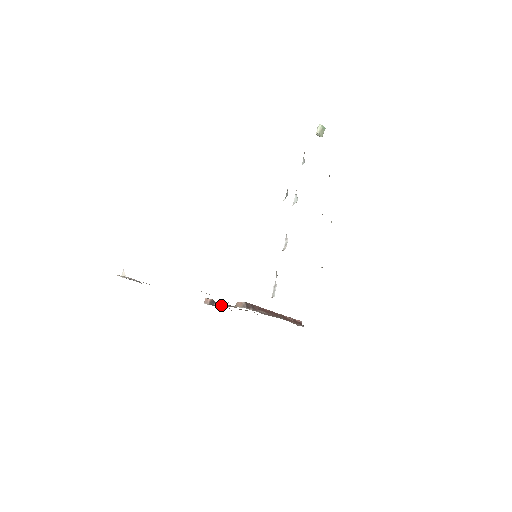
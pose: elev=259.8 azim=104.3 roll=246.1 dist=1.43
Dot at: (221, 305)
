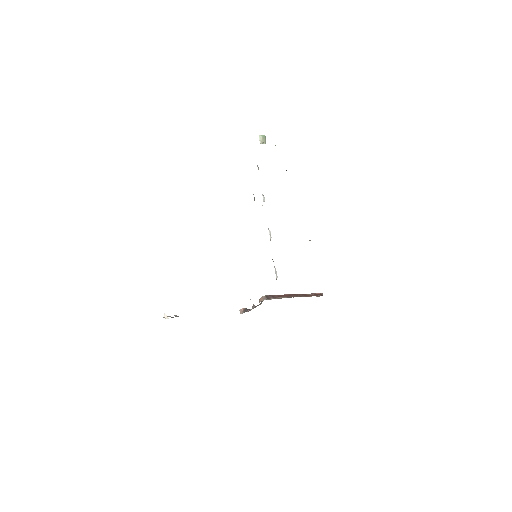
Dot at: (252, 308)
